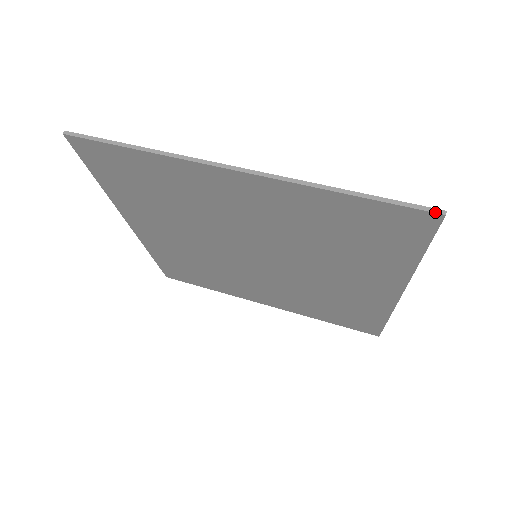
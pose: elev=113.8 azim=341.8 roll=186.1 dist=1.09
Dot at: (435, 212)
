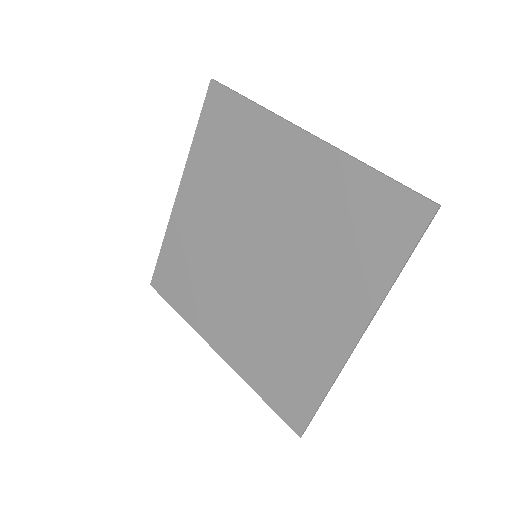
Dot at: (209, 85)
